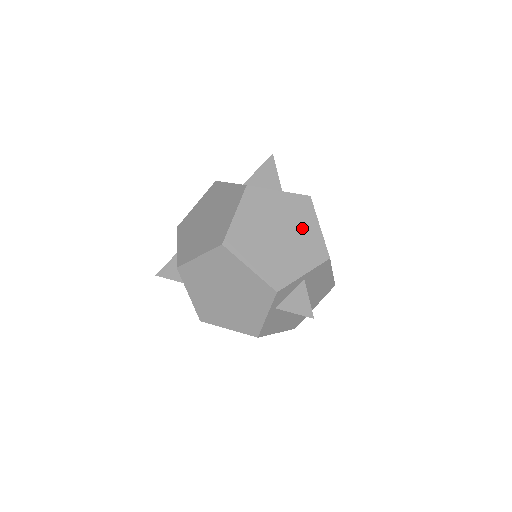
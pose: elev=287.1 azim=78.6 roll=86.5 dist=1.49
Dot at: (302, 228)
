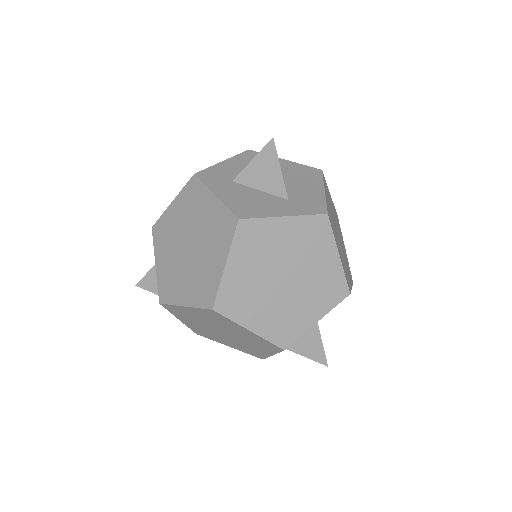
Dot at: (315, 263)
